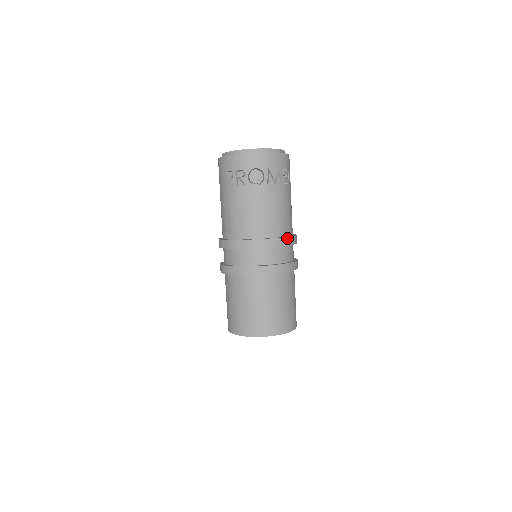
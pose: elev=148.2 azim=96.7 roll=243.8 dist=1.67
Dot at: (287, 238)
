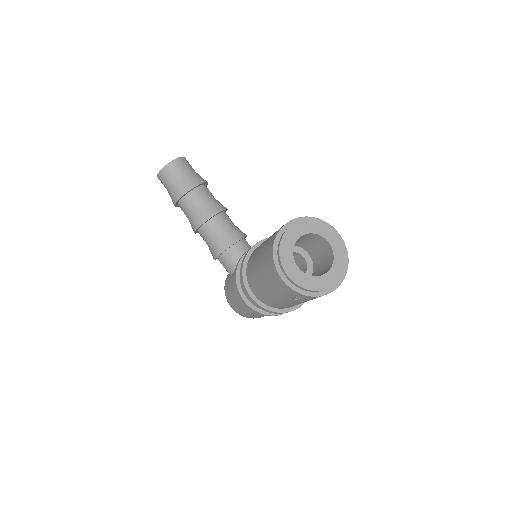
Dot at: occluded
